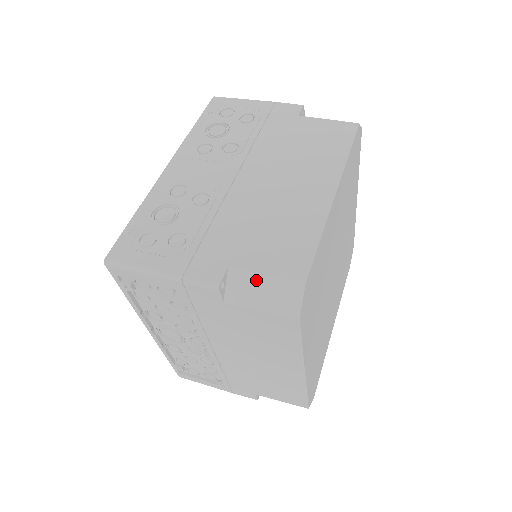
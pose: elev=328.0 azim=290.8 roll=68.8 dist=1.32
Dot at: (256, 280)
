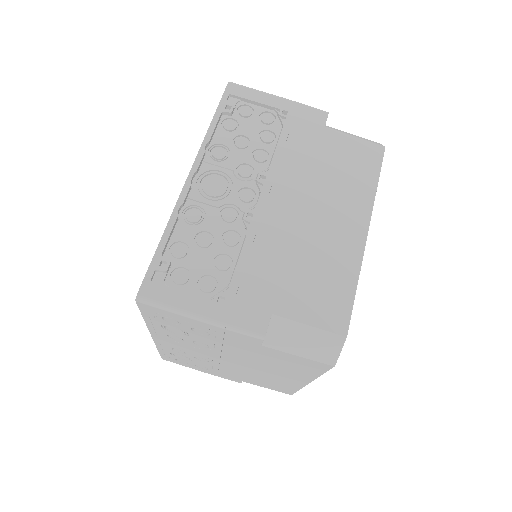
Dot at: occluded
